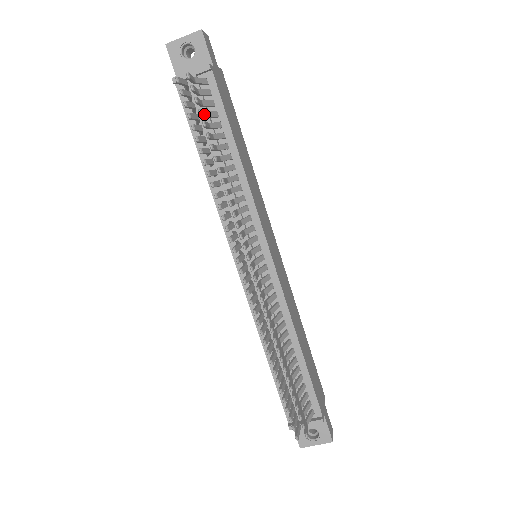
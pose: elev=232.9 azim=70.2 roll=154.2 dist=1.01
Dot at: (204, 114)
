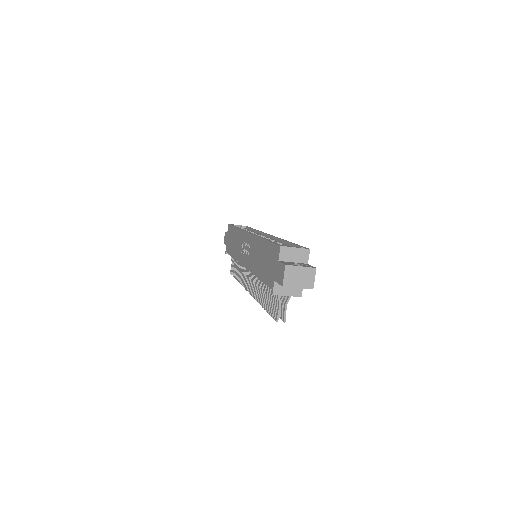
Dot at: occluded
